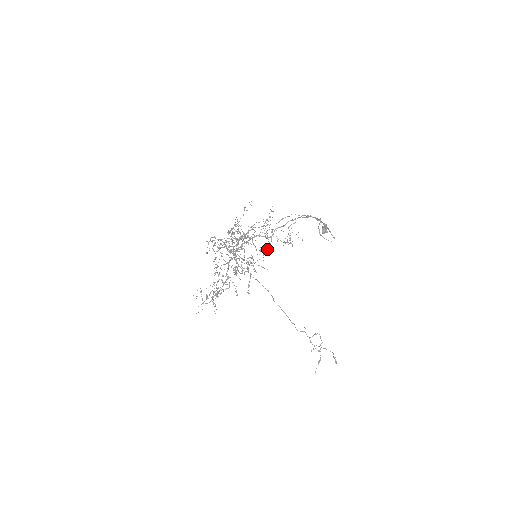
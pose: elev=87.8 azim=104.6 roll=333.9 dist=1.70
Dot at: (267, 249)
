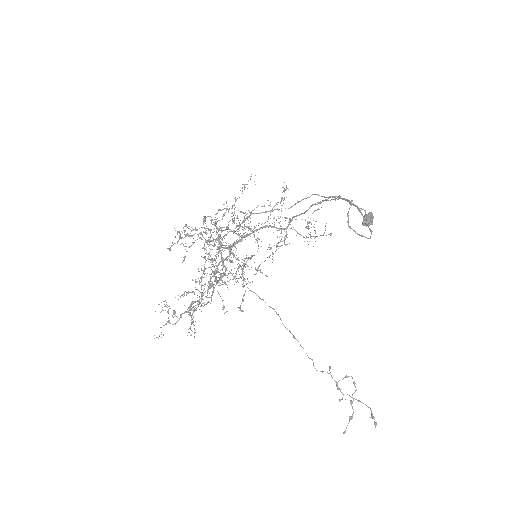
Dot at: (276, 246)
